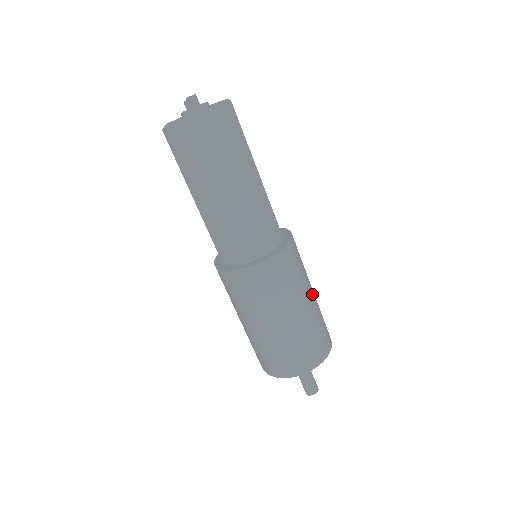
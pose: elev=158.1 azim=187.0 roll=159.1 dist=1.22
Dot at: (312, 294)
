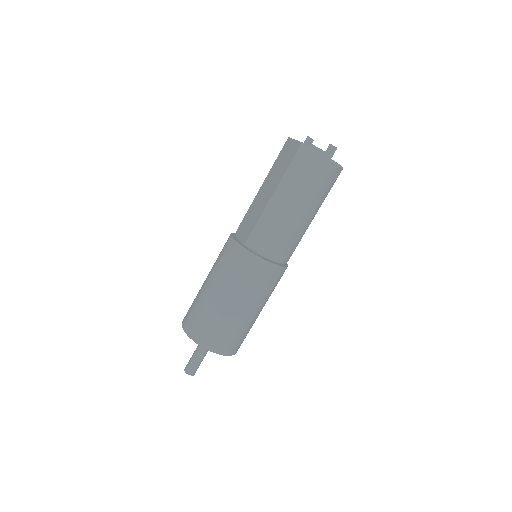
Dot at: occluded
